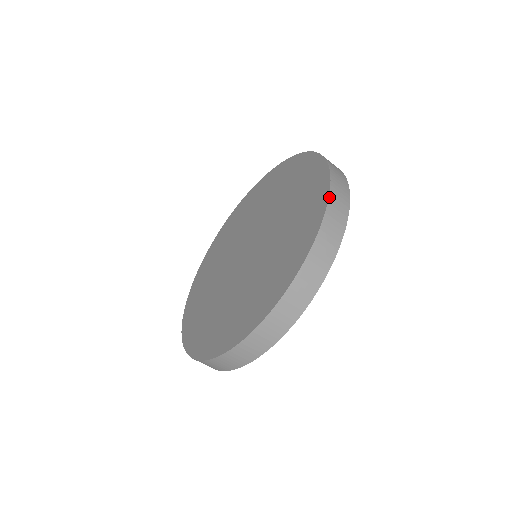
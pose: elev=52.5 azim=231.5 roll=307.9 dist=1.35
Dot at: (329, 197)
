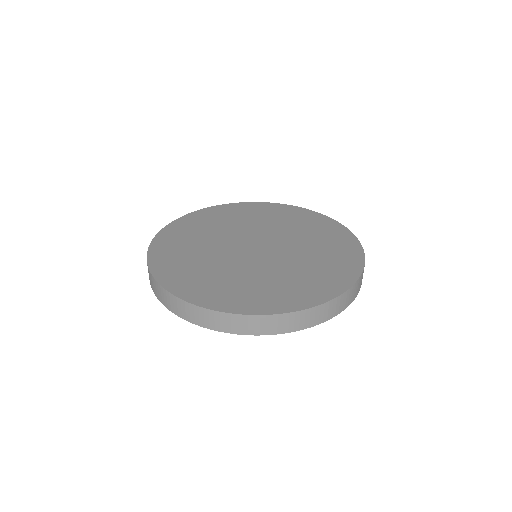
Dot at: (312, 308)
